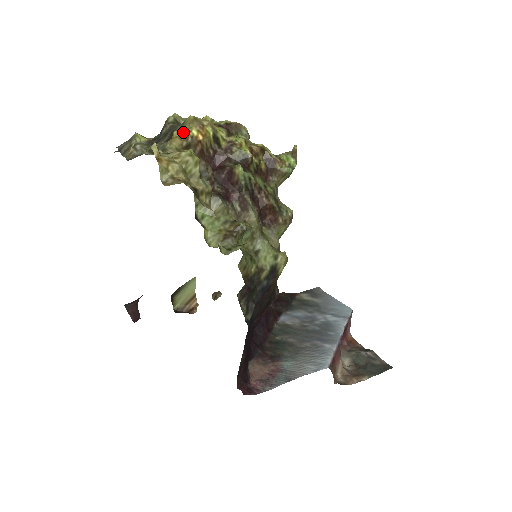
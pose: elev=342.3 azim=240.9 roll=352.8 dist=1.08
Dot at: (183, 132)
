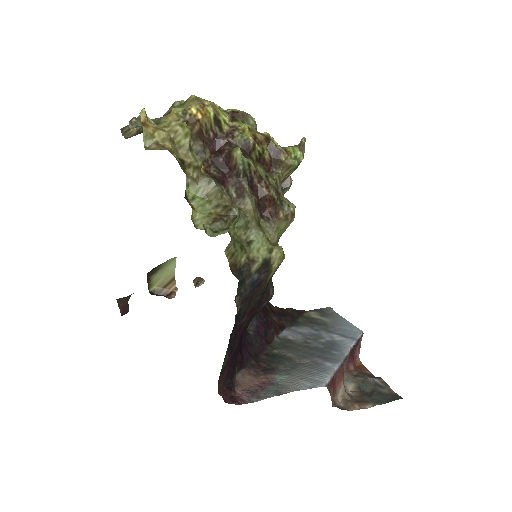
Dot at: (181, 109)
